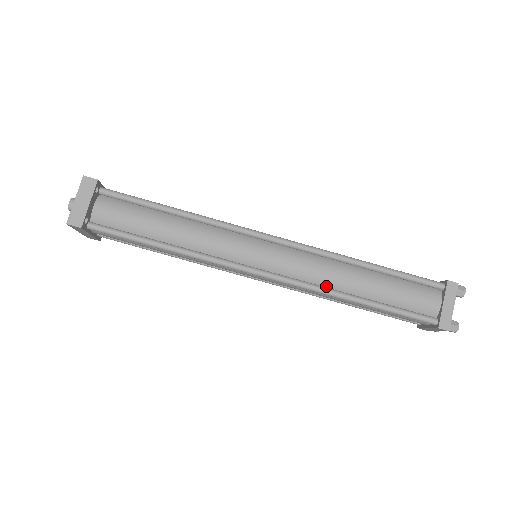
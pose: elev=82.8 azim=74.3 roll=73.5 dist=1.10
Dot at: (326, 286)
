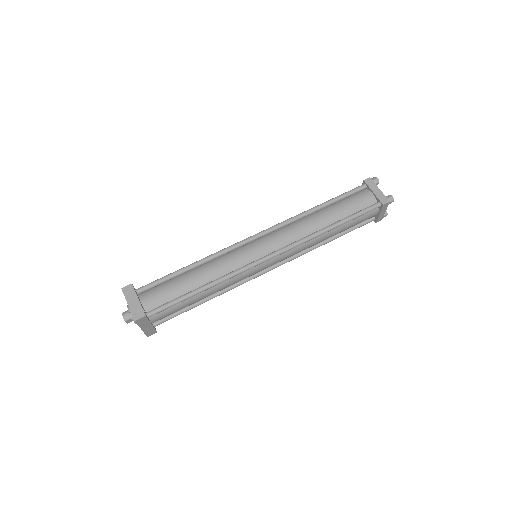
Dot at: (308, 235)
